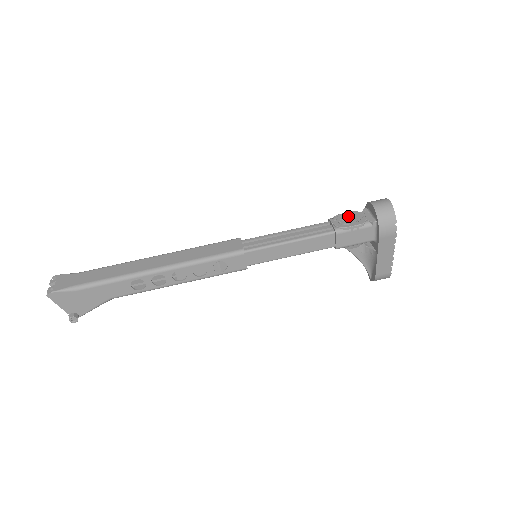
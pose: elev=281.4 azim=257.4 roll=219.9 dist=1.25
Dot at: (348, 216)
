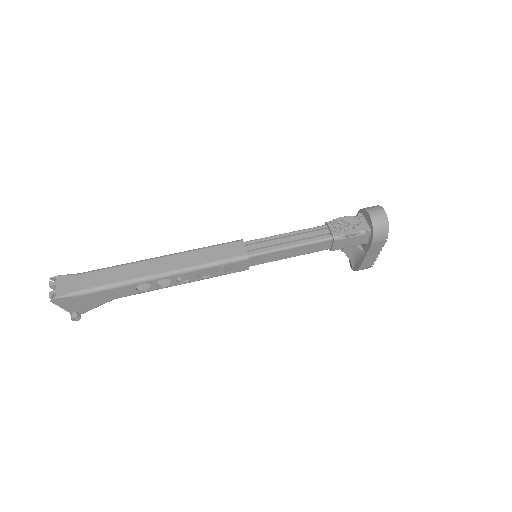
Dot at: (345, 222)
